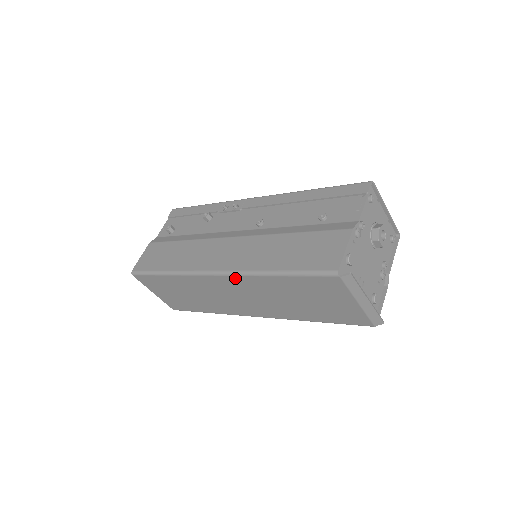
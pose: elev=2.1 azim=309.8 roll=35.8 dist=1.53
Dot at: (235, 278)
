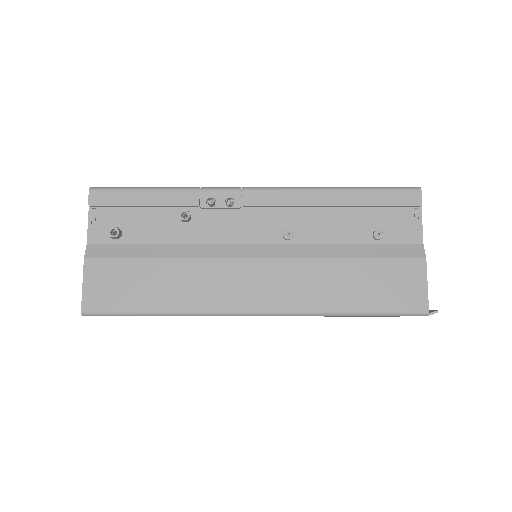
Dot at: occluded
